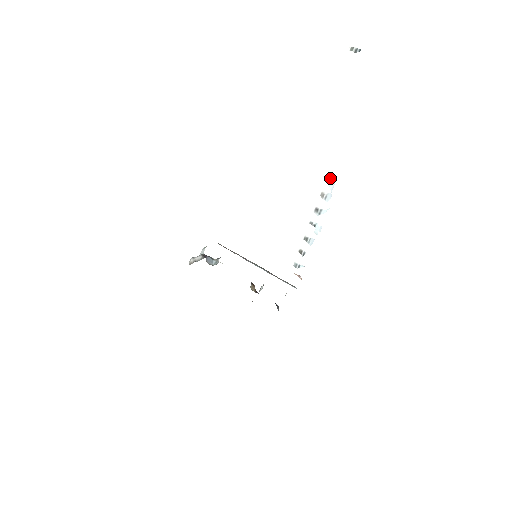
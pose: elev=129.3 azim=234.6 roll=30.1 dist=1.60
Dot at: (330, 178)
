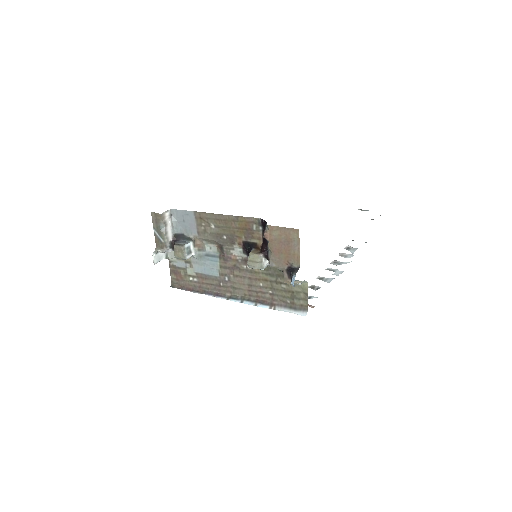
Dot at: (350, 248)
